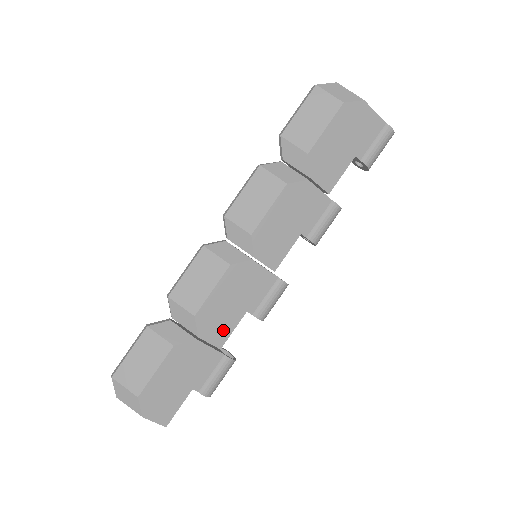
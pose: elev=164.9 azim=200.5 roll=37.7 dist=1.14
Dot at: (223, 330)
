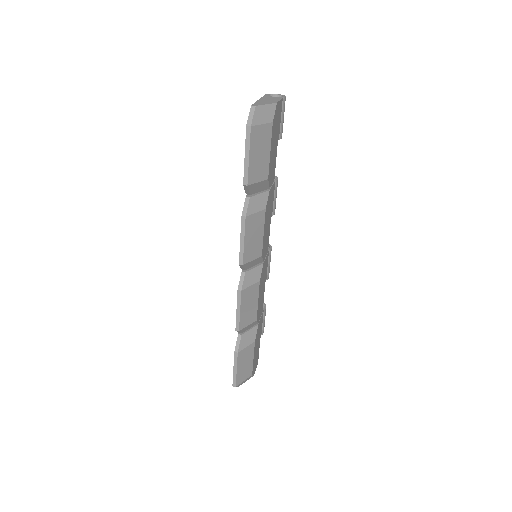
Dot at: (262, 304)
